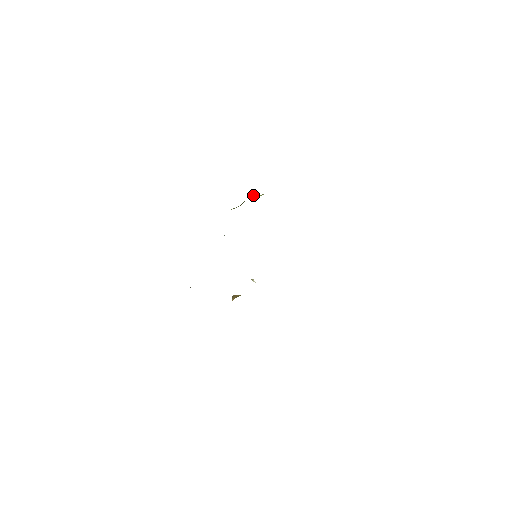
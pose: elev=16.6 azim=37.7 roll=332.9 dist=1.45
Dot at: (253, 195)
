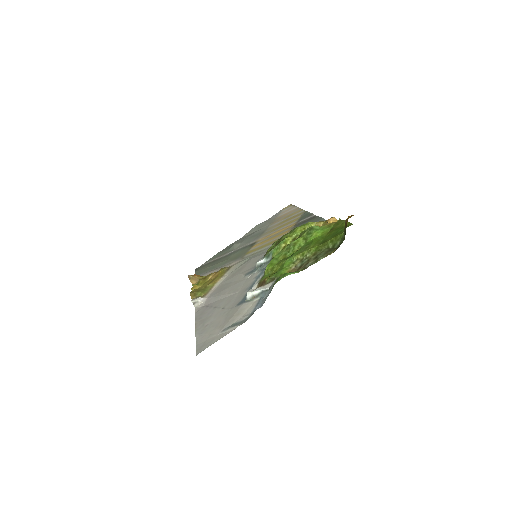
Dot at: (307, 226)
